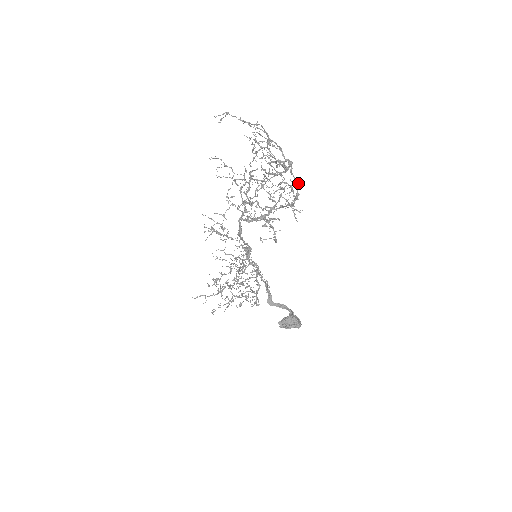
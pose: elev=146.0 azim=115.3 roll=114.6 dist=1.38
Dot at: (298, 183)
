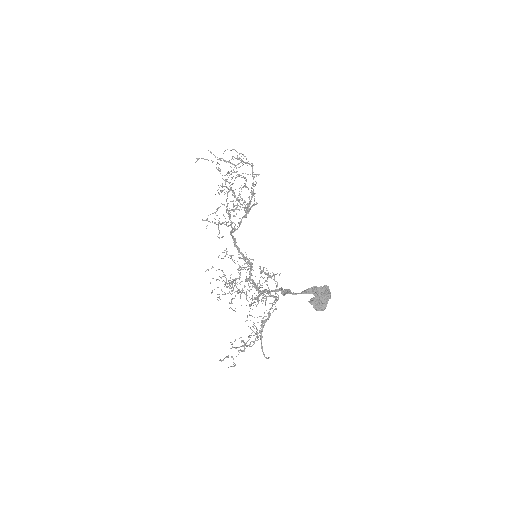
Dot at: occluded
